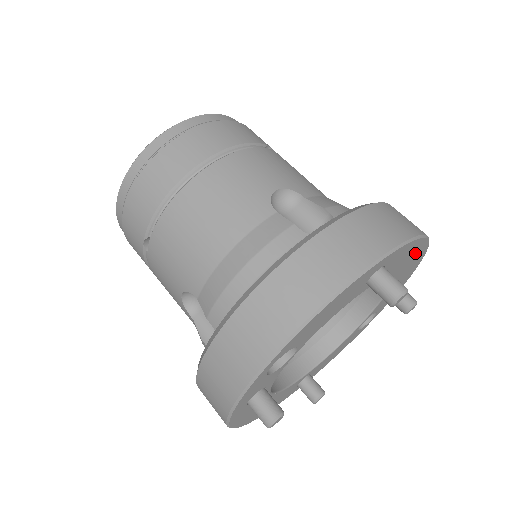
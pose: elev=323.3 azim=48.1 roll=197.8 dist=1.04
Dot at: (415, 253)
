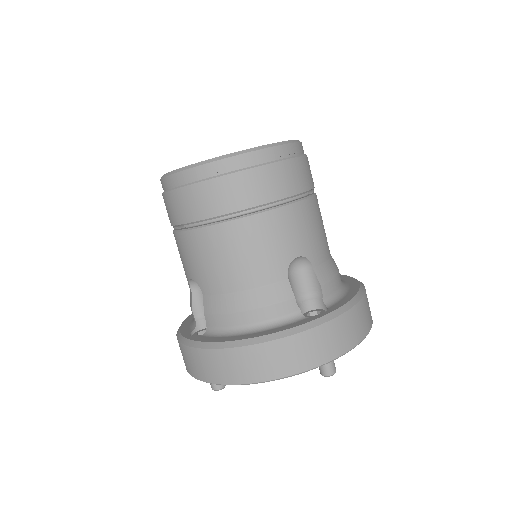
Dot at: occluded
